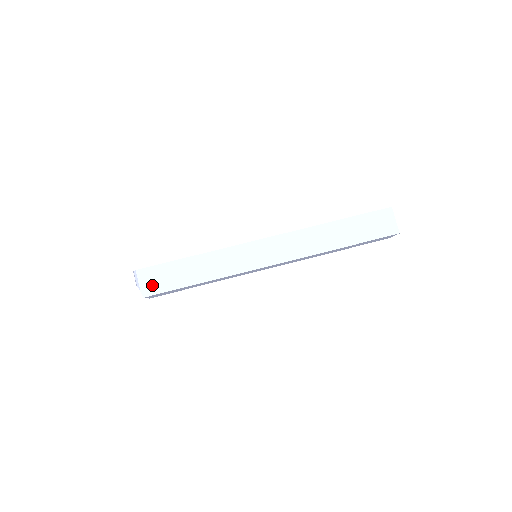
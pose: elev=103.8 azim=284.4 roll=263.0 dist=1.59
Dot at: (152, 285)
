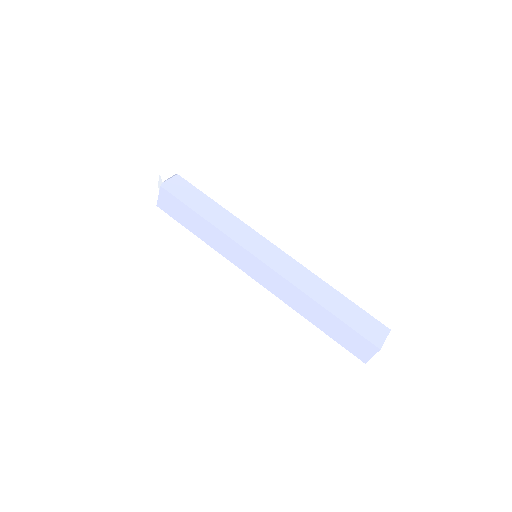
Dot at: (175, 188)
